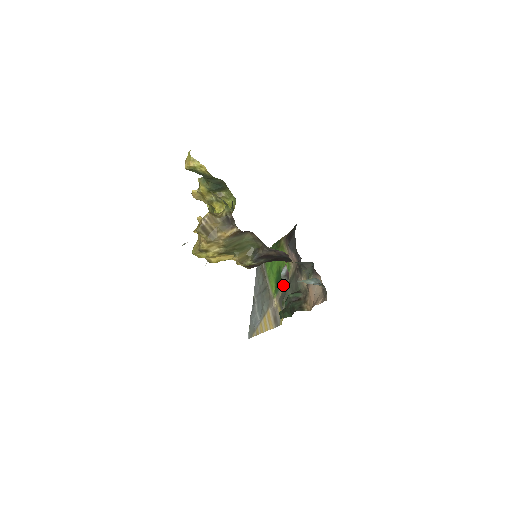
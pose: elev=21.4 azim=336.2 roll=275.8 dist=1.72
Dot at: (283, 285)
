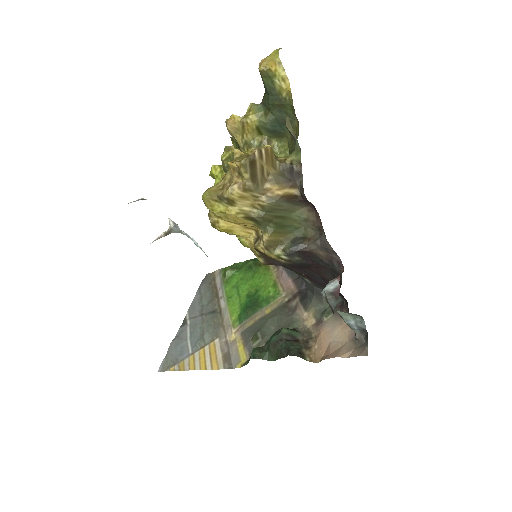
Dot at: (258, 314)
